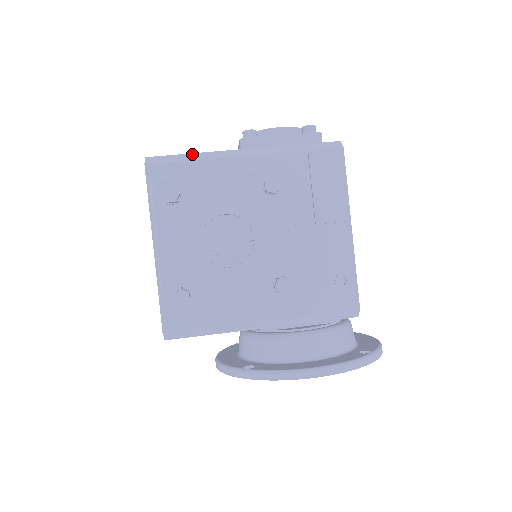
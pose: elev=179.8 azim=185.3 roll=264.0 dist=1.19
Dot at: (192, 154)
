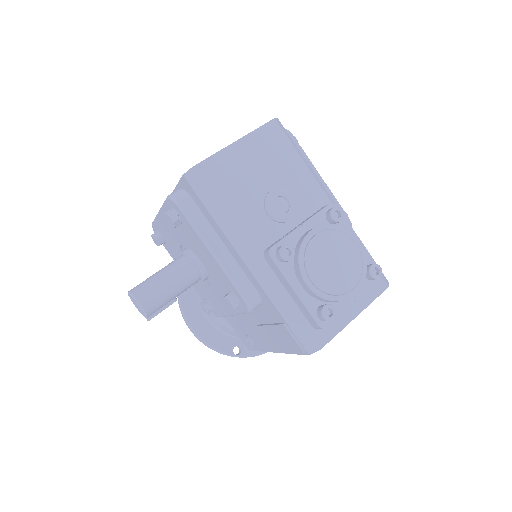
Dot at: (222, 211)
